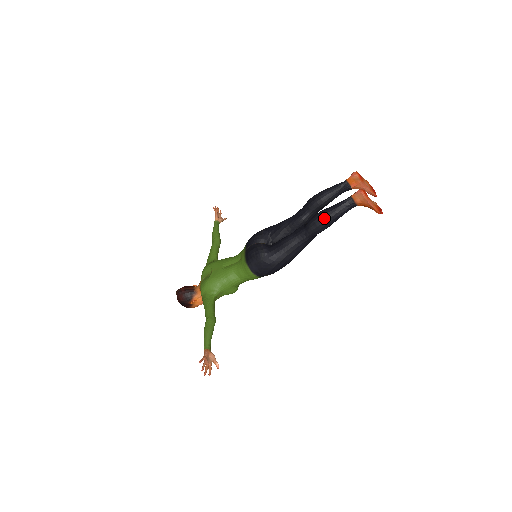
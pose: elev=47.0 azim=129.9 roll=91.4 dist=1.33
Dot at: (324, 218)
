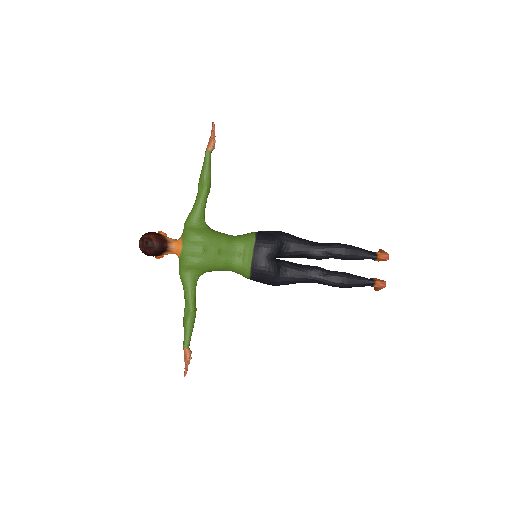
Dot at: (345, 286)
